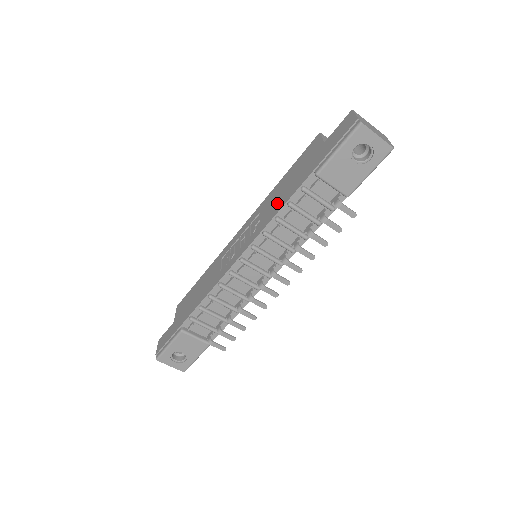
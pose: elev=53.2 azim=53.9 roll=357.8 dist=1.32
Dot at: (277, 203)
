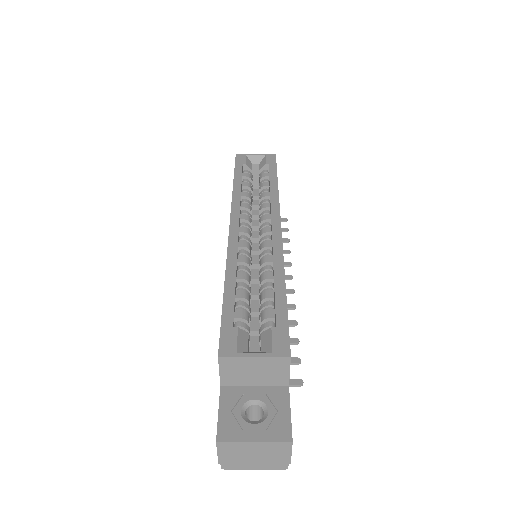
Dot at: occluded
